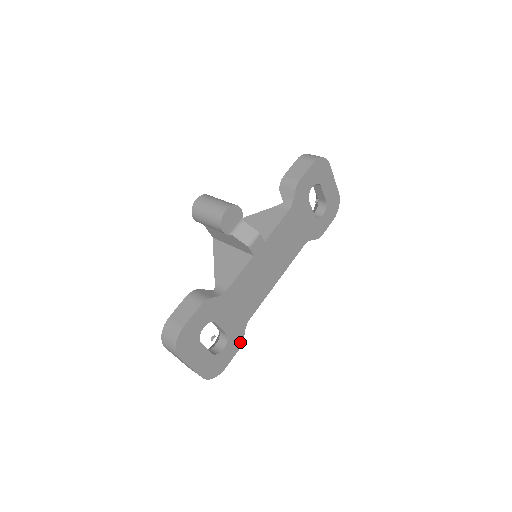
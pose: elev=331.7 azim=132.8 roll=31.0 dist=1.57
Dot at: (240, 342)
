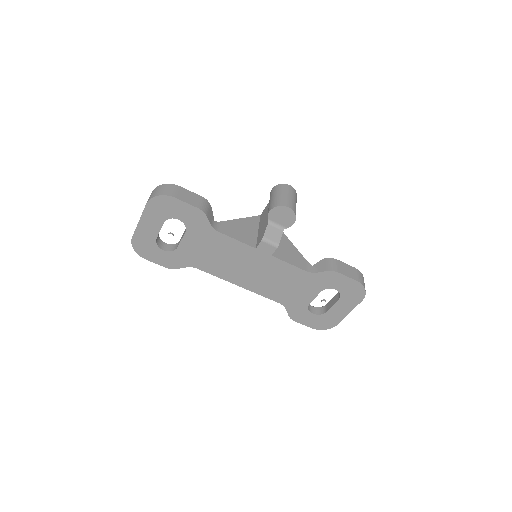
Dot at: (173, 266)
